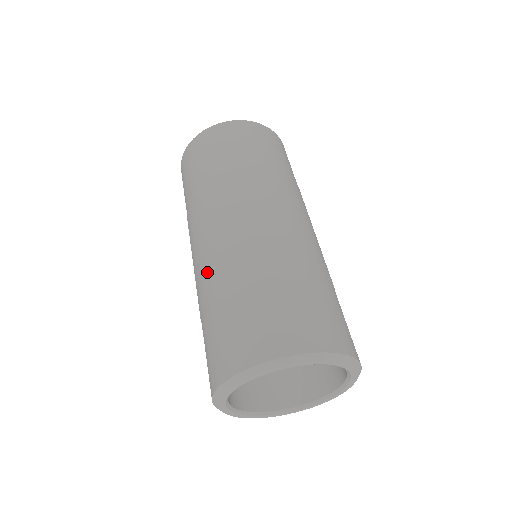
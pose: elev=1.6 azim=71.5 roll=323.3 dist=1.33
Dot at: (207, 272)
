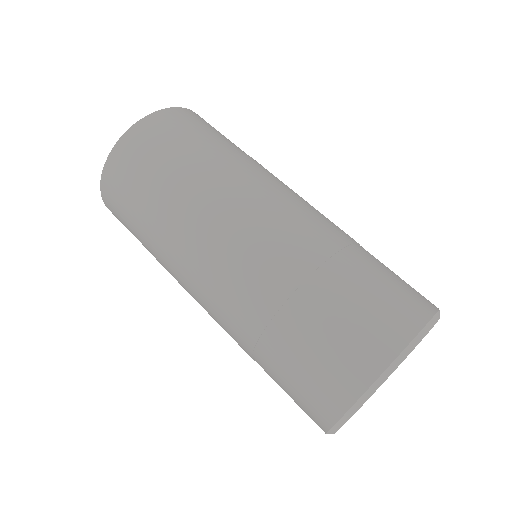
Dot at: (239, 309)
